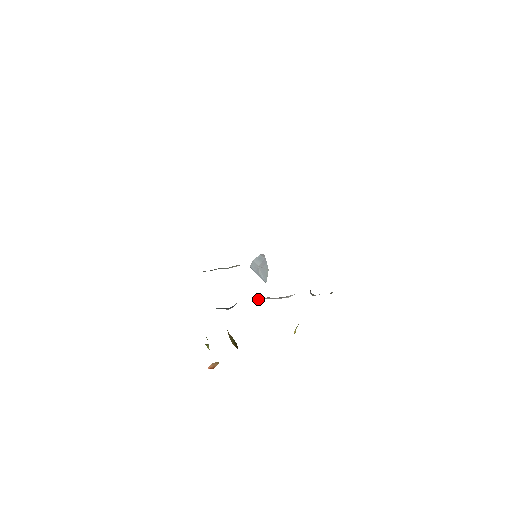
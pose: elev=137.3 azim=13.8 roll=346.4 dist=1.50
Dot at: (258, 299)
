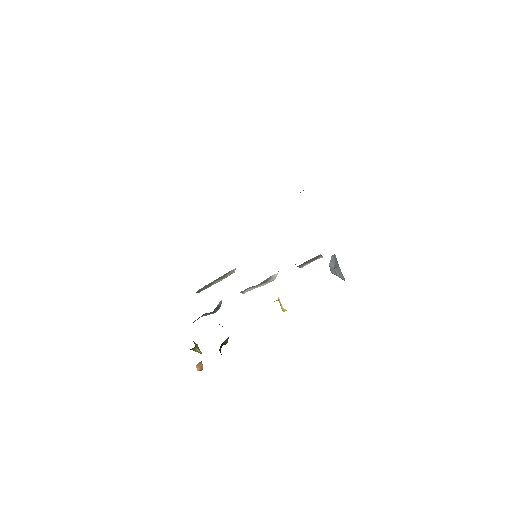
Dot at: (242, 293)
